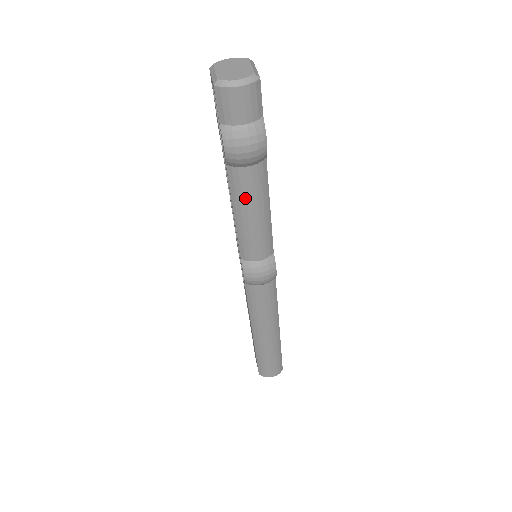
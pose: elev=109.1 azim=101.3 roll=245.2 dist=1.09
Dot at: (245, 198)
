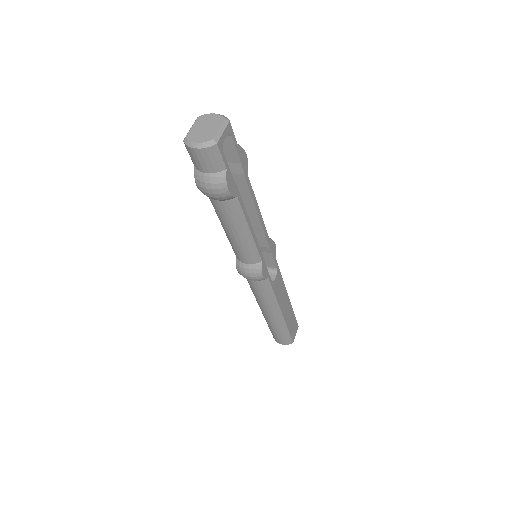
Dot at: (223, 220)
